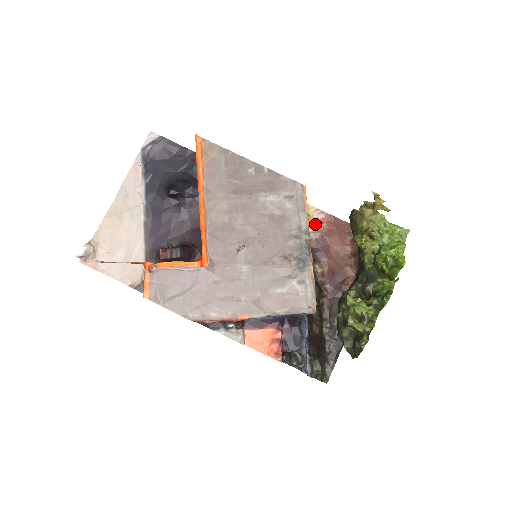
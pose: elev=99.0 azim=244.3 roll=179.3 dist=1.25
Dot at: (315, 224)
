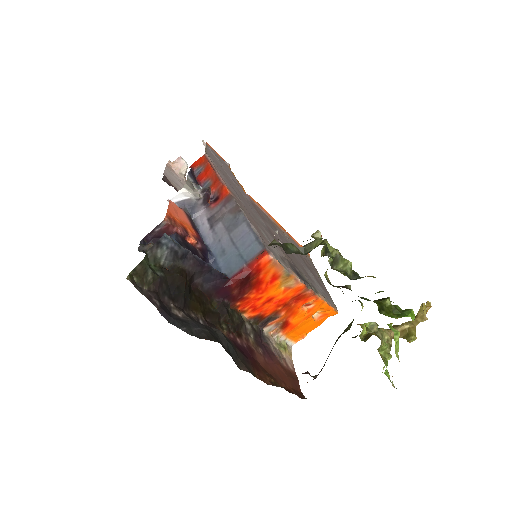
Dot at: (282, 355)
